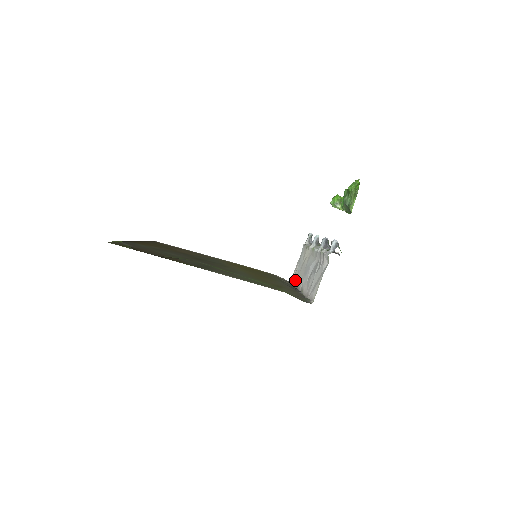
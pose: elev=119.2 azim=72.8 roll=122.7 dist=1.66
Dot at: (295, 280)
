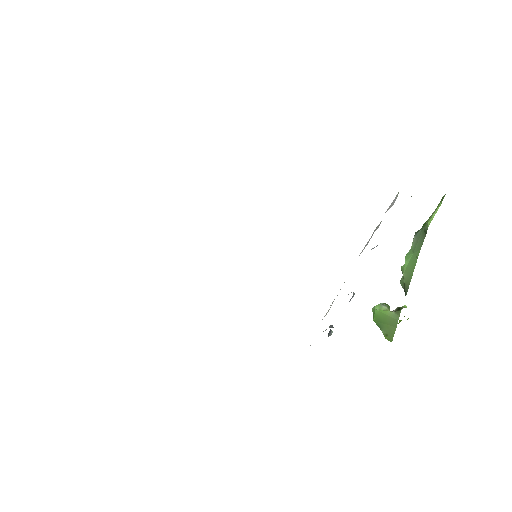
Dot at: occluded
